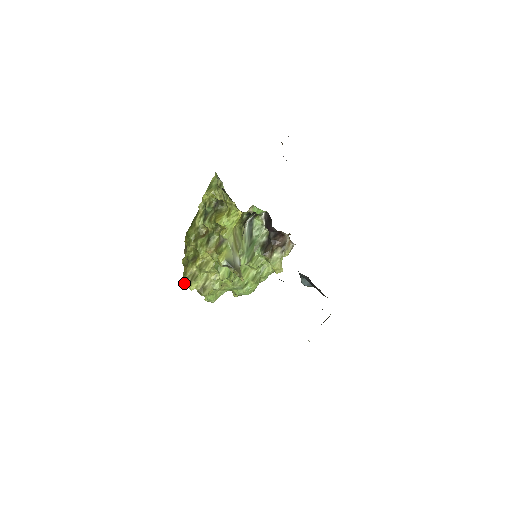
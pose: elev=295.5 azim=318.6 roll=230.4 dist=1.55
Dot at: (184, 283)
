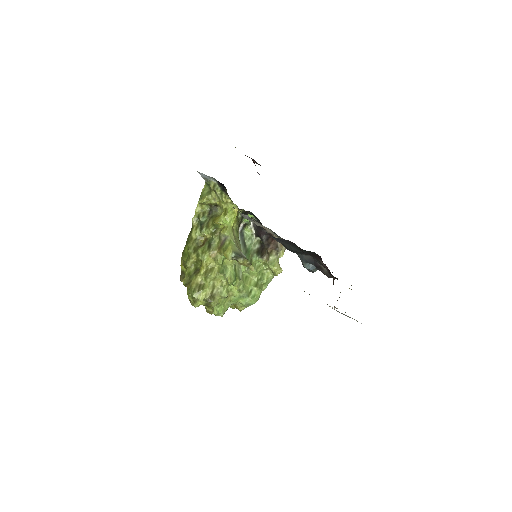
Dot at: (192, 295)
